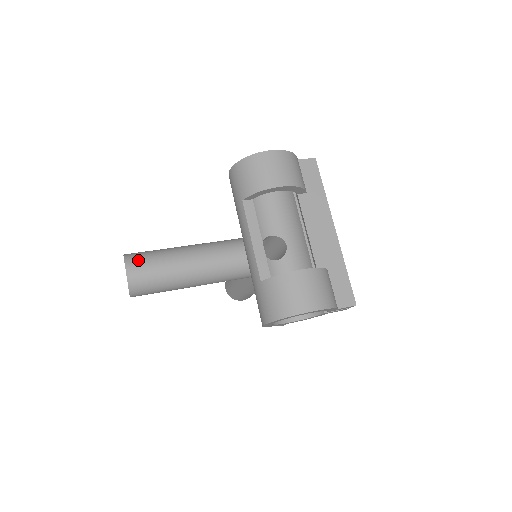
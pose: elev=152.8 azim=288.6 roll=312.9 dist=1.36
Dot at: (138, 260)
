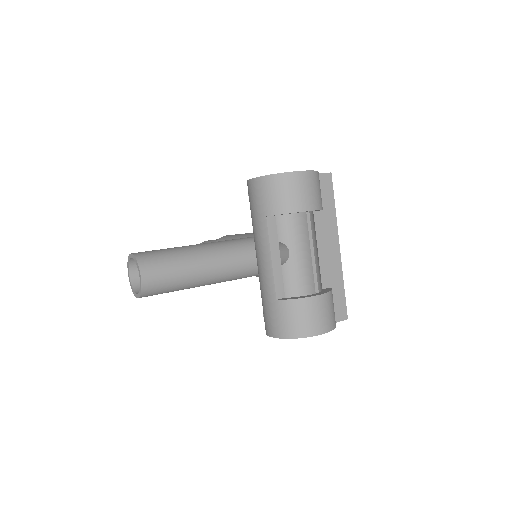
Dot at: (152, 265)
